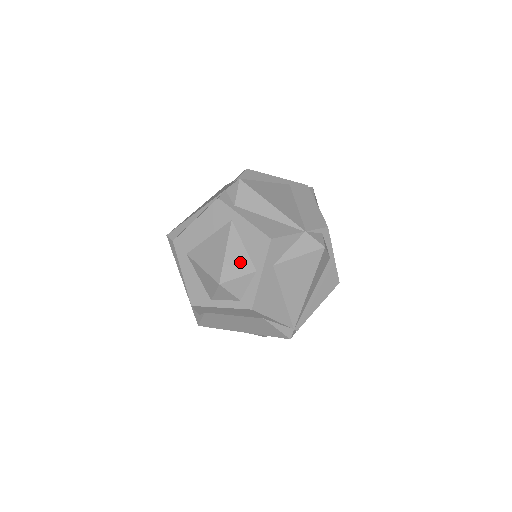
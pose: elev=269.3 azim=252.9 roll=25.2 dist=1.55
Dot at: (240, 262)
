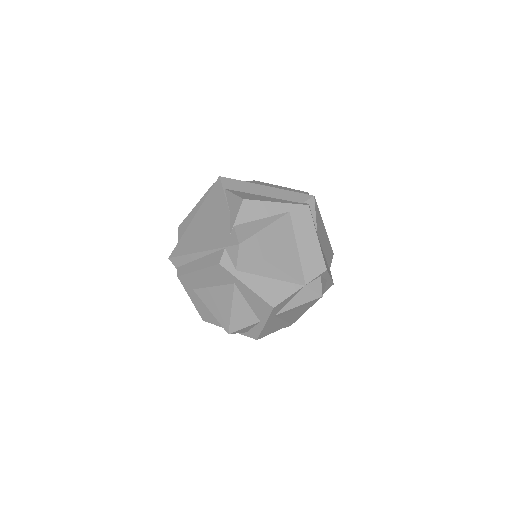
Dot at: (245, 316)
